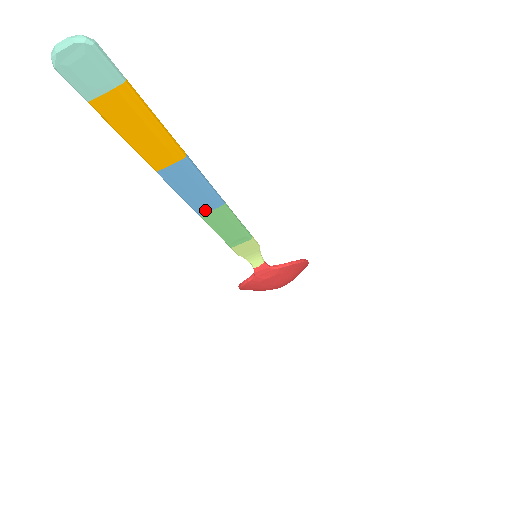
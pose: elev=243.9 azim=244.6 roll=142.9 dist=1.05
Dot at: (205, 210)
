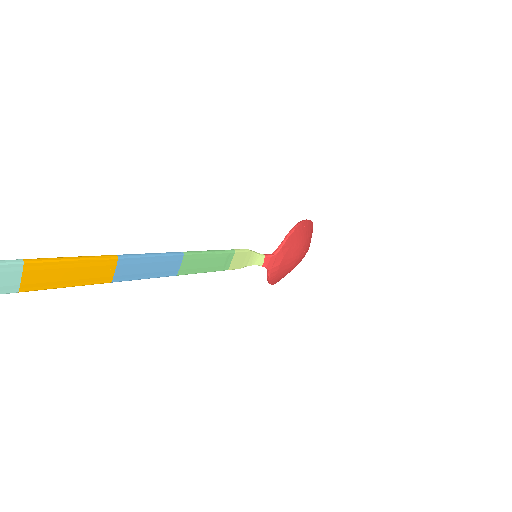
Dot at: (176, 269)
